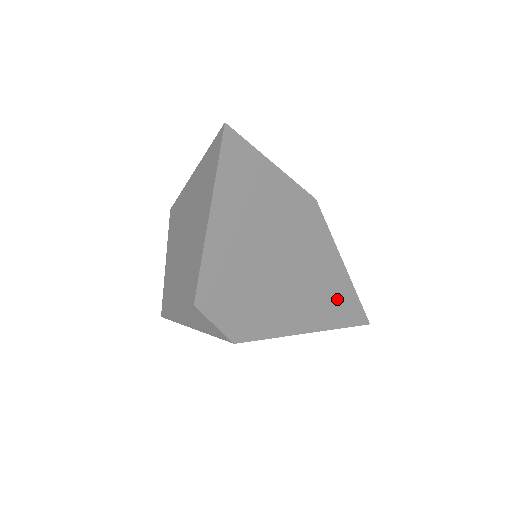
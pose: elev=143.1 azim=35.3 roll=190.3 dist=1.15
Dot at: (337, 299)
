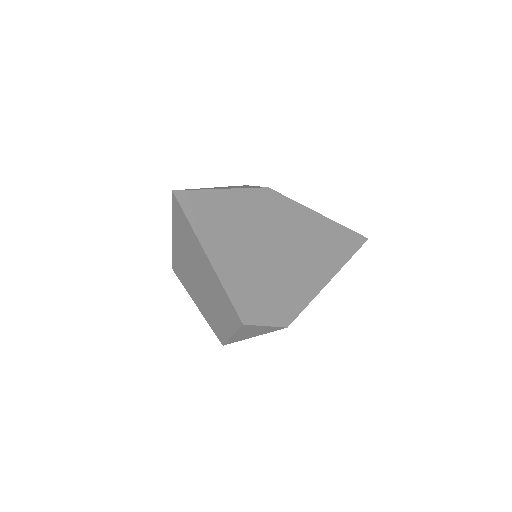
Dot at: (333, 241)
